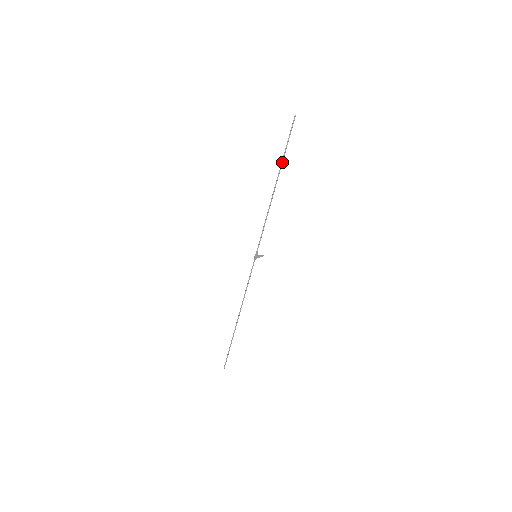
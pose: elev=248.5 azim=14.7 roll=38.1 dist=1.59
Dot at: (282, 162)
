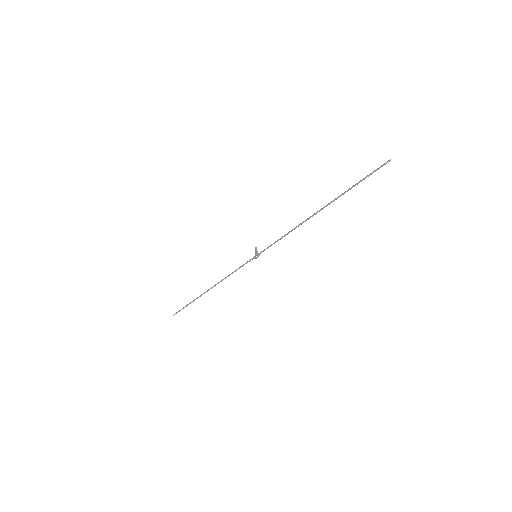
Dot at: occluded
